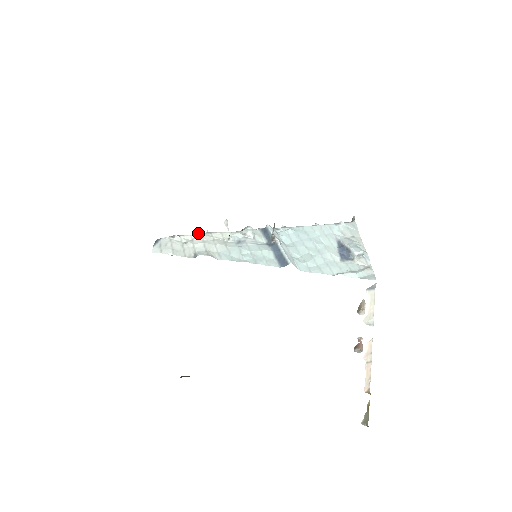
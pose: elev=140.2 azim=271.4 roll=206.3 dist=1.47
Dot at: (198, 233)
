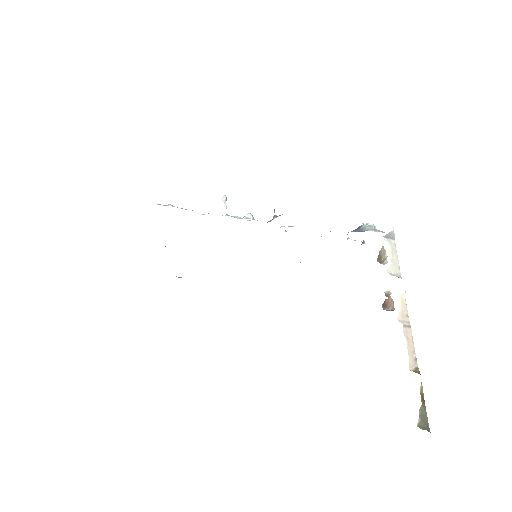
Dot at: occluded
